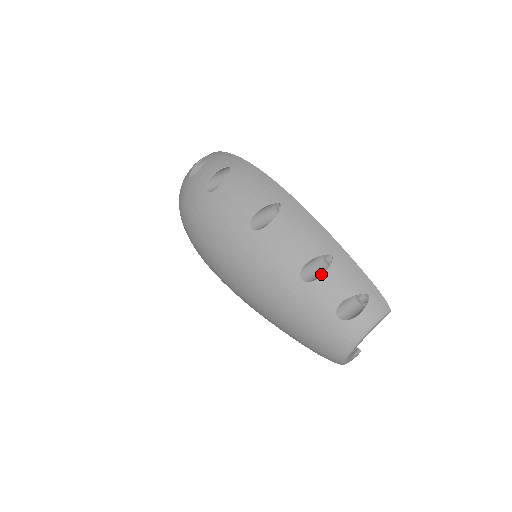
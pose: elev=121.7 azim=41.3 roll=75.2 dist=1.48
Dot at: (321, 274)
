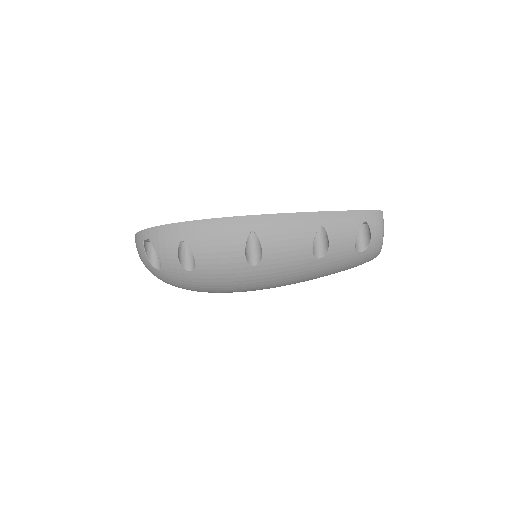
Dot at: (324, 240)
